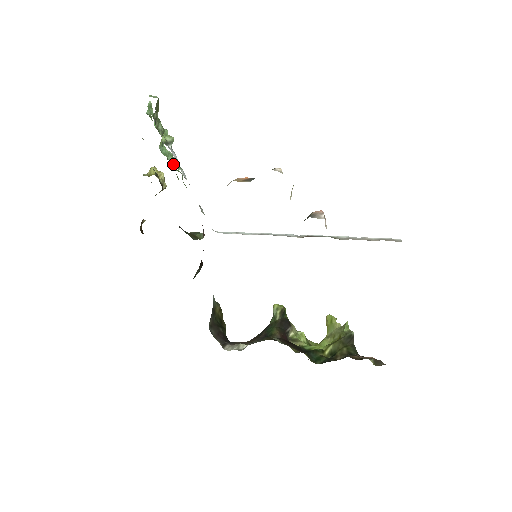
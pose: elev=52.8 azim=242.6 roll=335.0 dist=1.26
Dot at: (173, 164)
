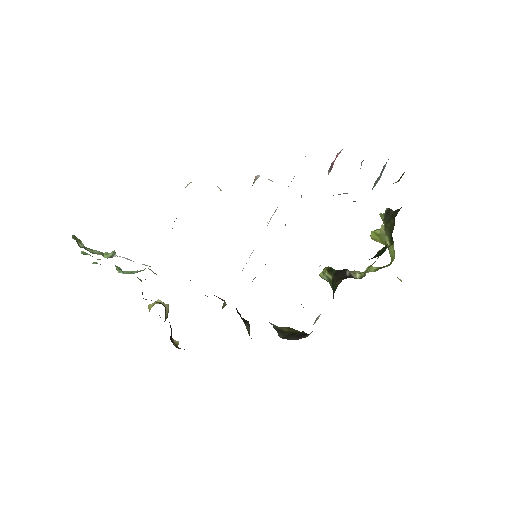
Dot at: occluded
